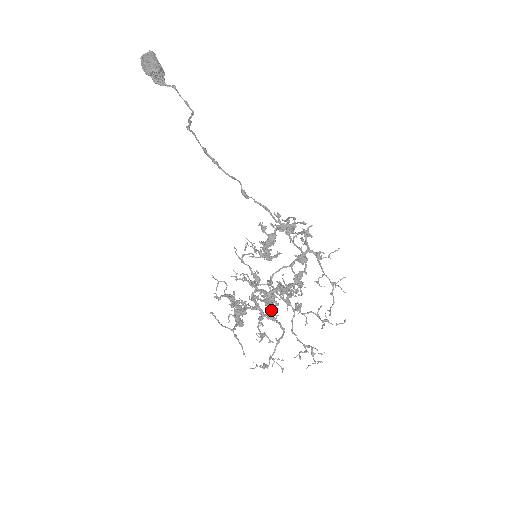
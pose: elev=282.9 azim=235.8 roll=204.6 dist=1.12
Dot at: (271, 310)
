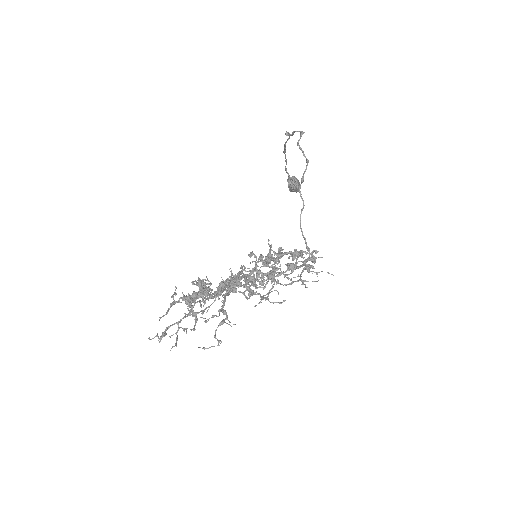
Dot at: (225, 289)
